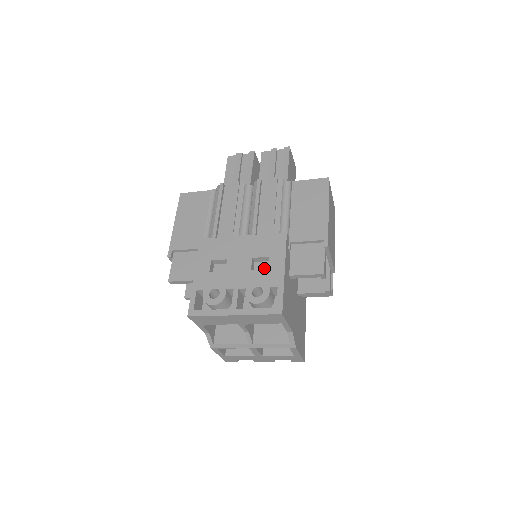
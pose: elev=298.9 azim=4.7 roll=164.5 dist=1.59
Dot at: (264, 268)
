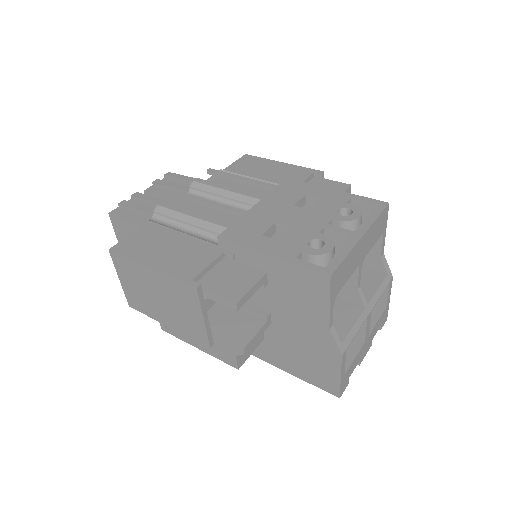
Dot at: occluded
